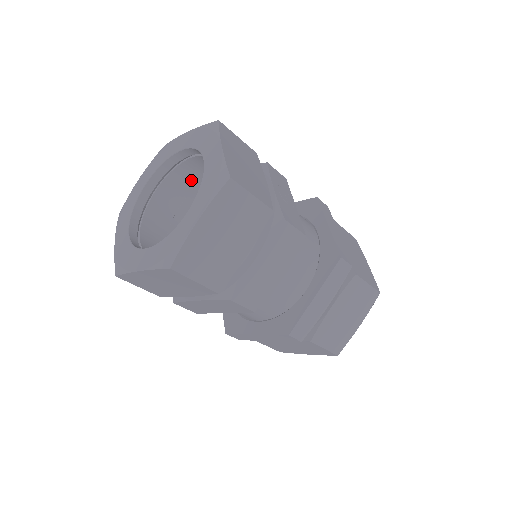
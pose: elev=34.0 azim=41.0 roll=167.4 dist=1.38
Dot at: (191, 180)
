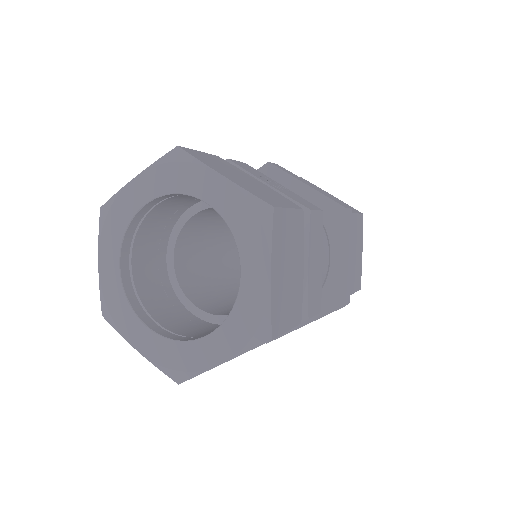
Dot at: (157, 226)
